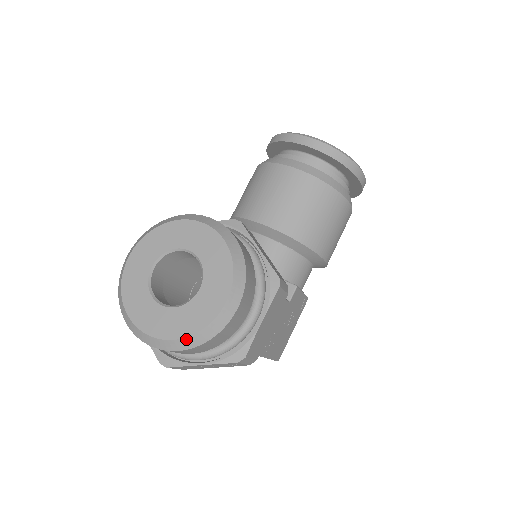
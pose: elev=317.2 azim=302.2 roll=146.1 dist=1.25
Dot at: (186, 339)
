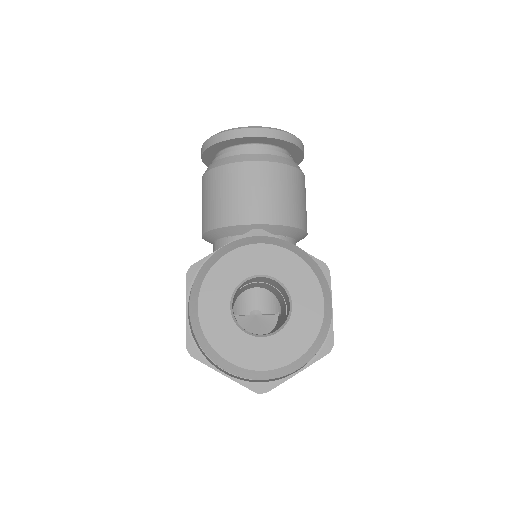
Dot at: (305, 354)
